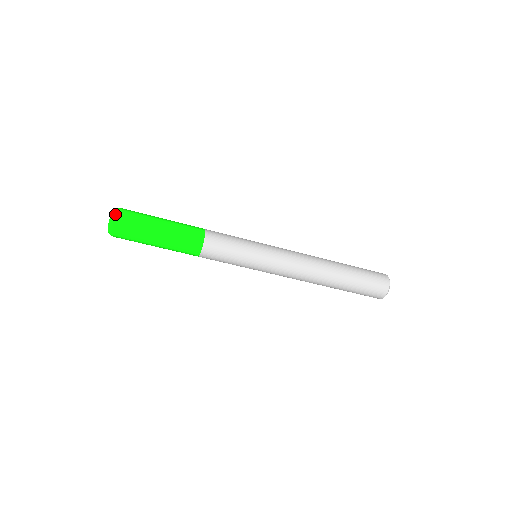
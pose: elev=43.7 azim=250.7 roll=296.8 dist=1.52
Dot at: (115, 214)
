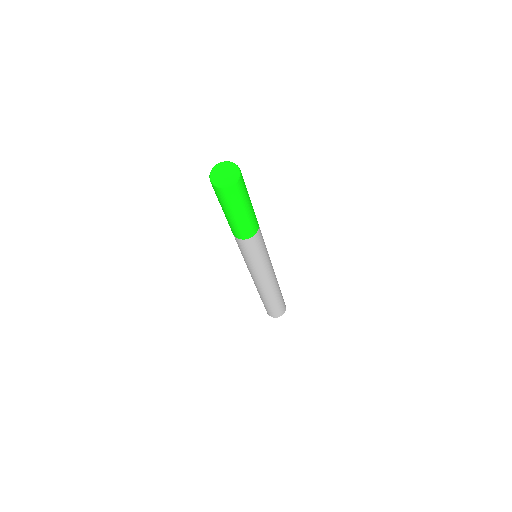
Dot at: (240, 170)
